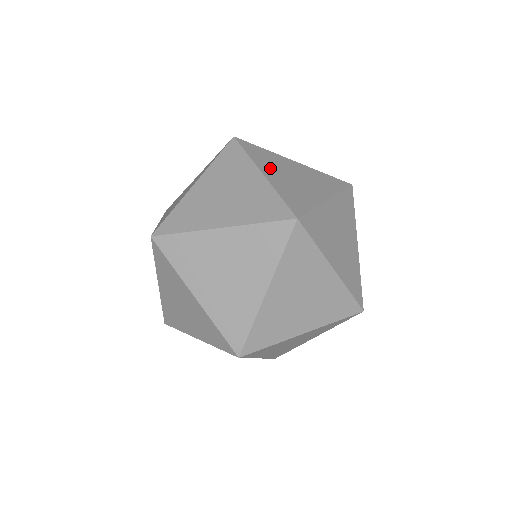
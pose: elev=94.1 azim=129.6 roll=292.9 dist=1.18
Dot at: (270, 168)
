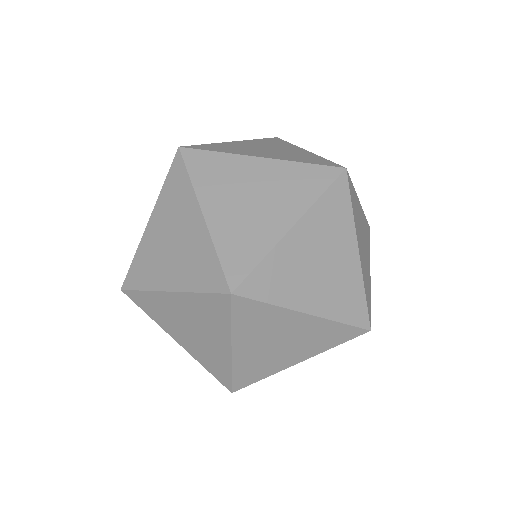
Dot at: (301, 292)
